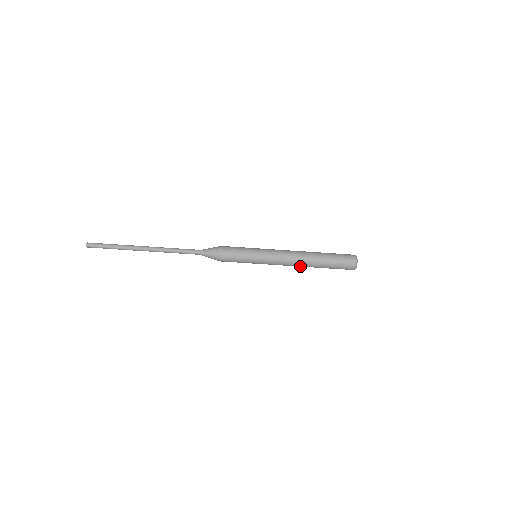
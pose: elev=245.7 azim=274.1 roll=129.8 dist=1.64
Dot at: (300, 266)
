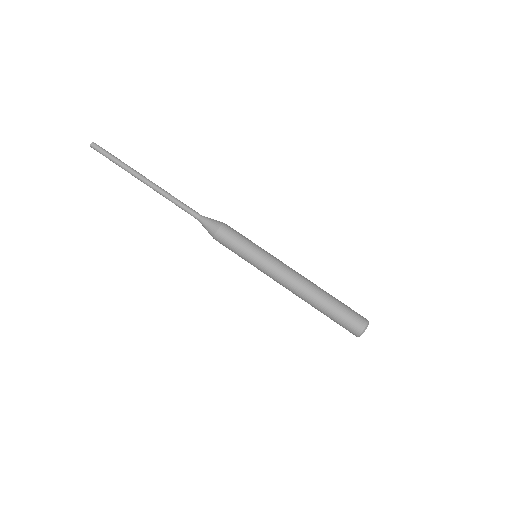
Dot at: (304, 287)
